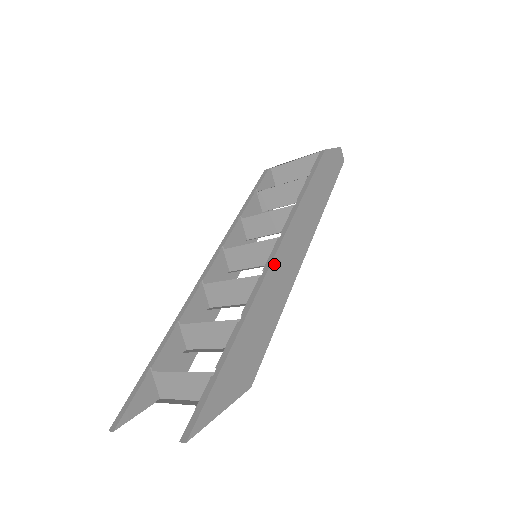
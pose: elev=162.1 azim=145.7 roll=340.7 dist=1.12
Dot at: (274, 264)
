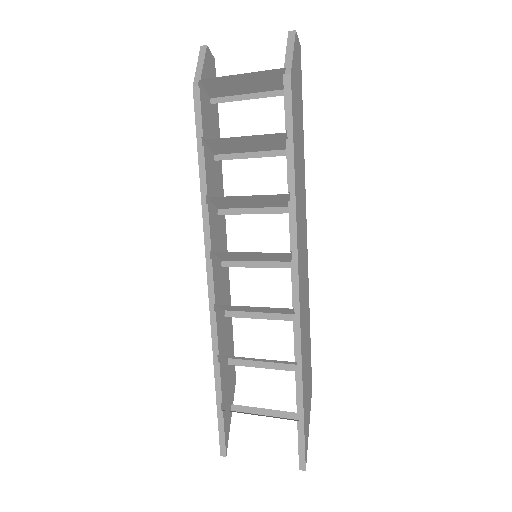
Dot at: (300, 295)
